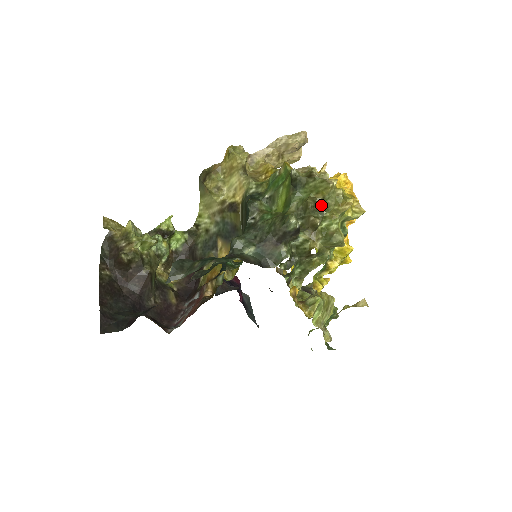
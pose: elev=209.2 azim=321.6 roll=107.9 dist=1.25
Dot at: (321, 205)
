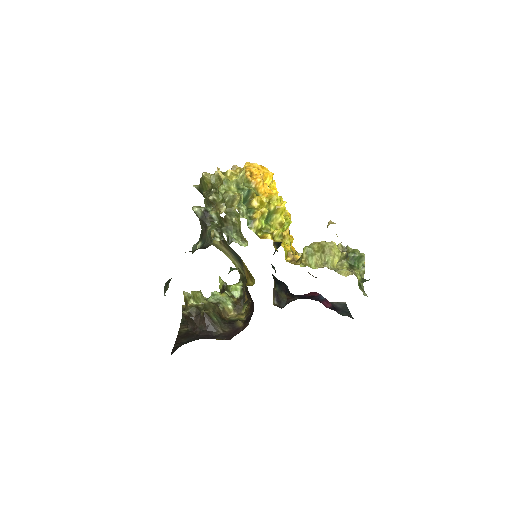
Dot at: occluded
